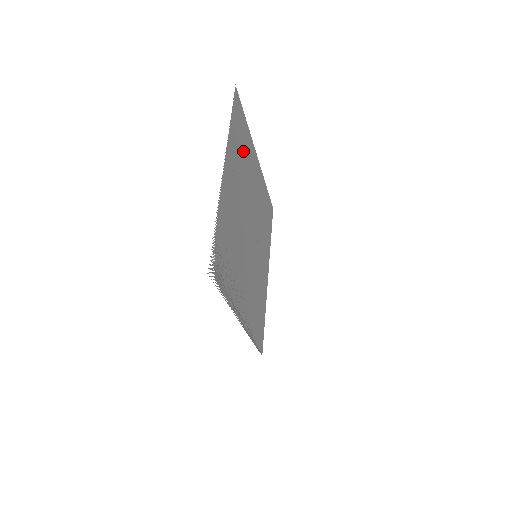
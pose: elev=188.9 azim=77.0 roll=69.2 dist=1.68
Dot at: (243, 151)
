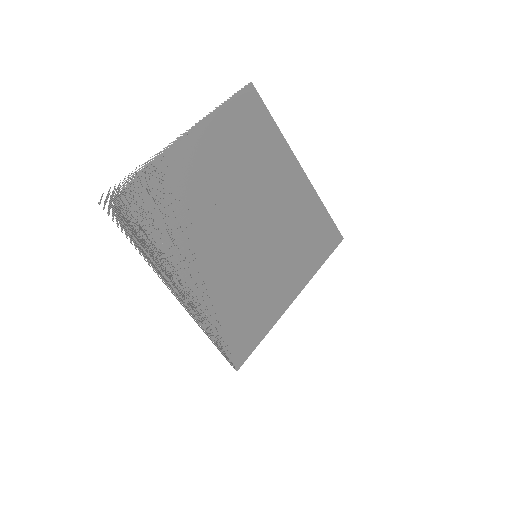
Dot at: (252, 143)
